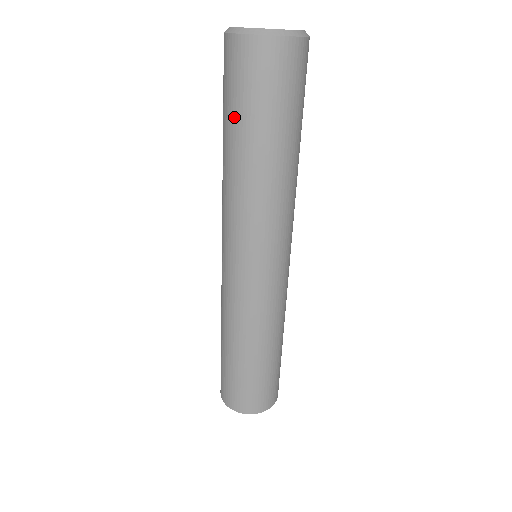
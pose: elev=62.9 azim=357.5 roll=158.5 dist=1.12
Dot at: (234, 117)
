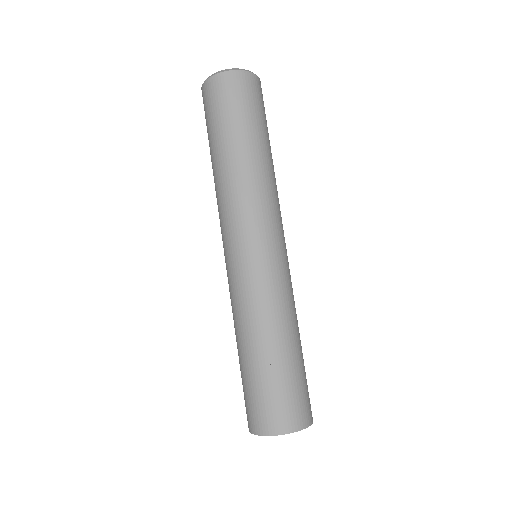
Dot at: (244, 123)
